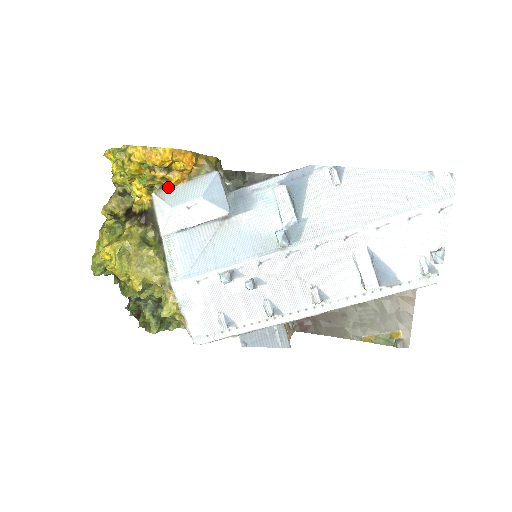
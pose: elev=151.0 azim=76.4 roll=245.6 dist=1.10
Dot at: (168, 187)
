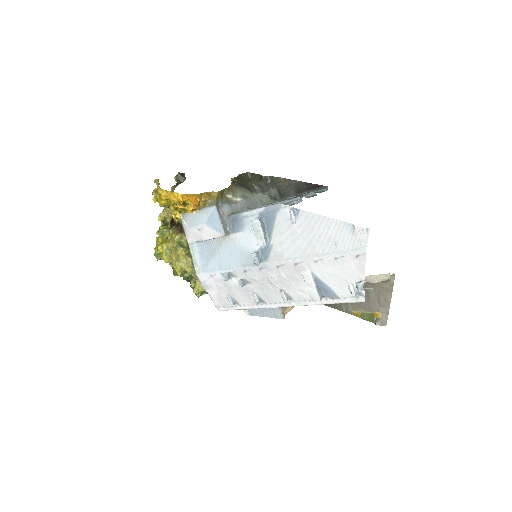
Dot at: (188, 212)
